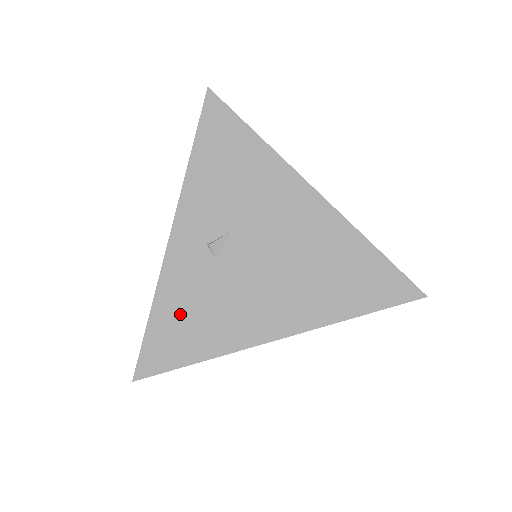
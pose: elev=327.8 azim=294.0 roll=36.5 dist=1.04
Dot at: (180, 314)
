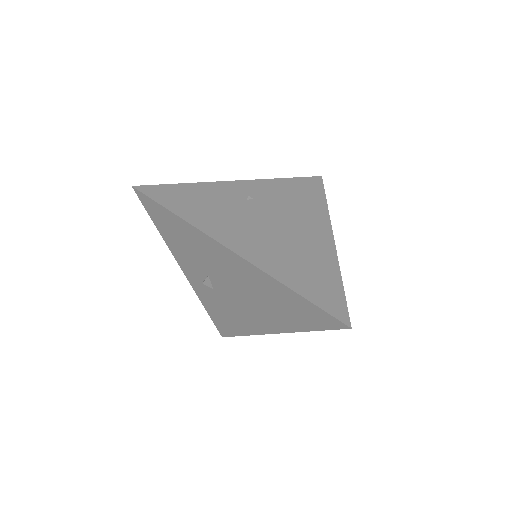
Dot at: (218, 313)
